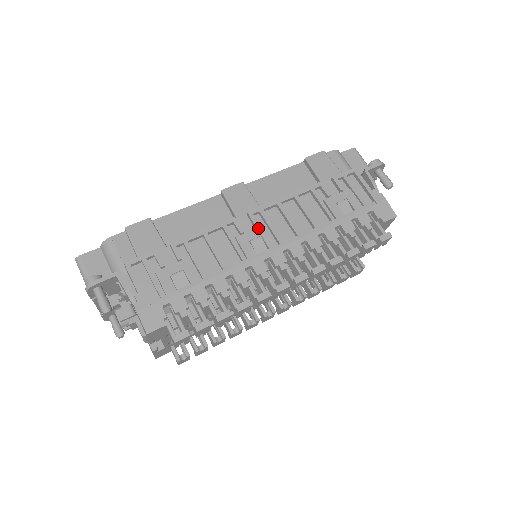
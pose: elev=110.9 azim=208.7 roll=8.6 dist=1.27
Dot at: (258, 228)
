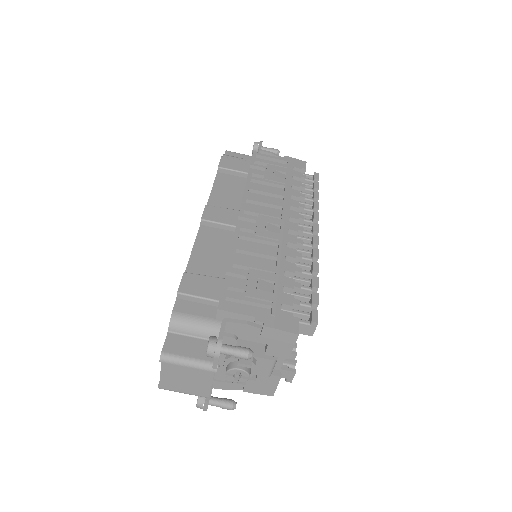
Dot at: (258, 220)
